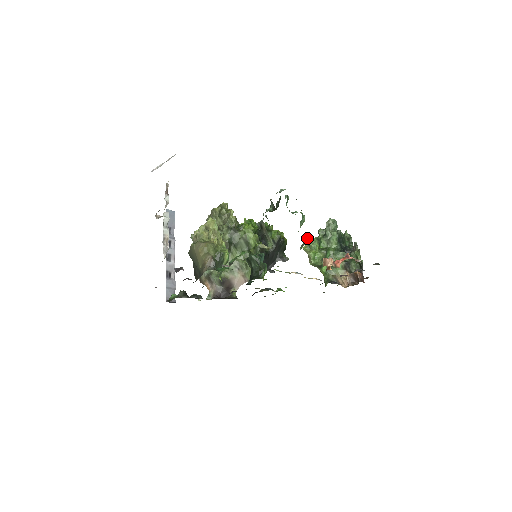
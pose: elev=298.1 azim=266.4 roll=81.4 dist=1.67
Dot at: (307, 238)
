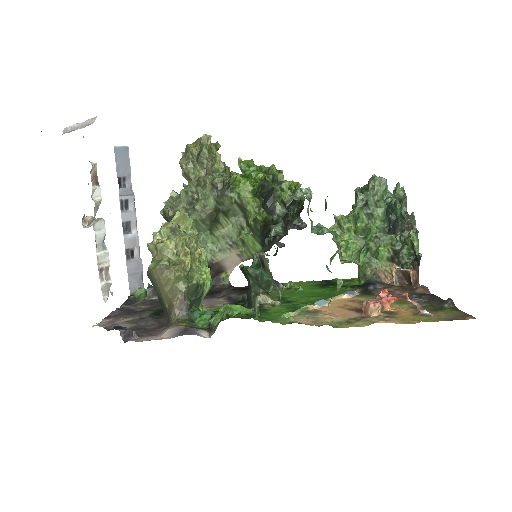
Dot at: (341, 279)
